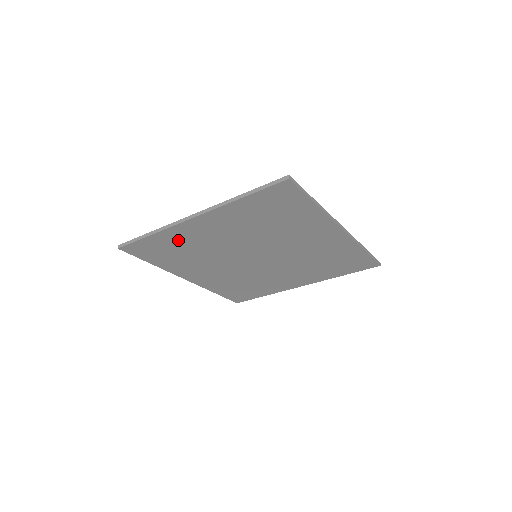
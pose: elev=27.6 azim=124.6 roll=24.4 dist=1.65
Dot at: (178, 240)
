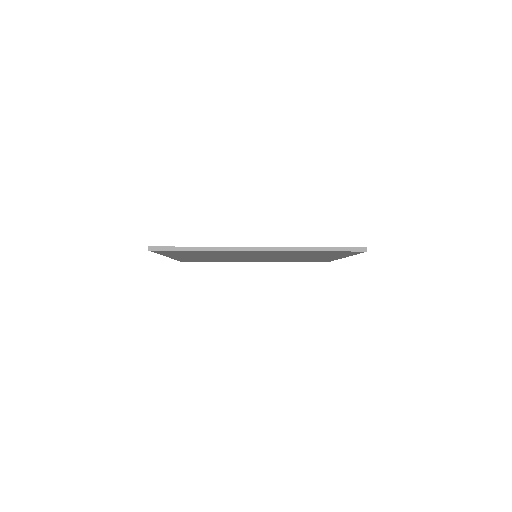
Dot at: (217, 252)
